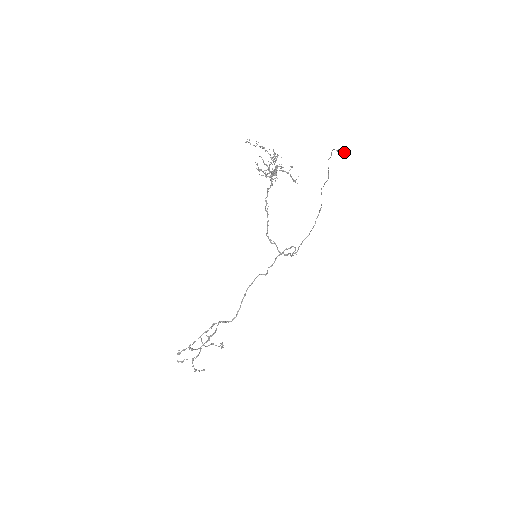
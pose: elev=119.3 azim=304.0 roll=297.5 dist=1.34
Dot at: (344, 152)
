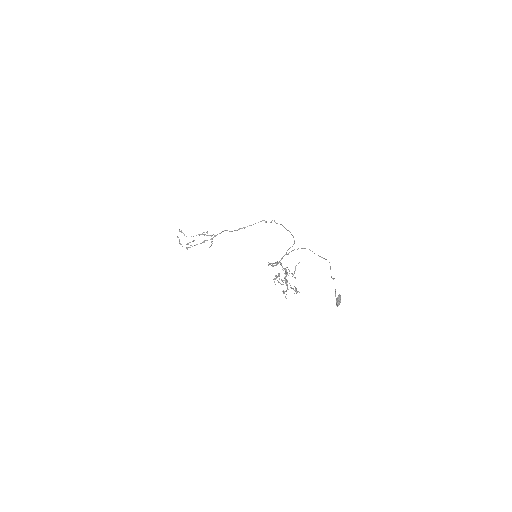
Dot at: occluded
